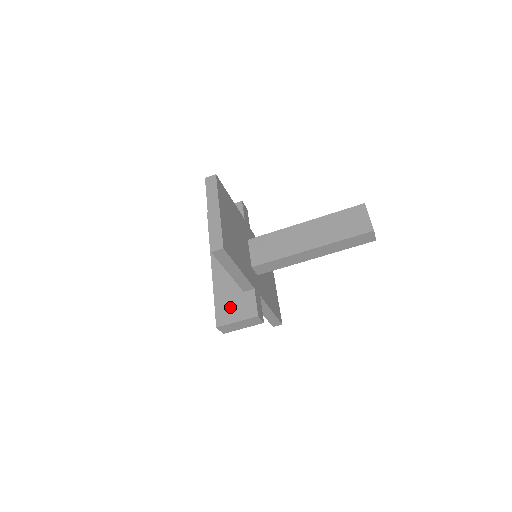
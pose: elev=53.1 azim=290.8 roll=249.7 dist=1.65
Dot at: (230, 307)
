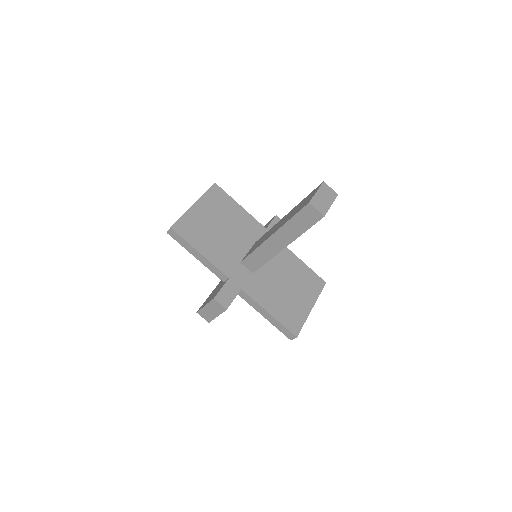
Dot at: (211, 296)
